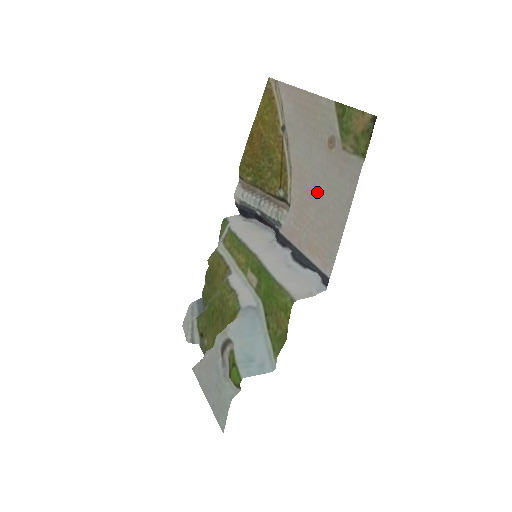
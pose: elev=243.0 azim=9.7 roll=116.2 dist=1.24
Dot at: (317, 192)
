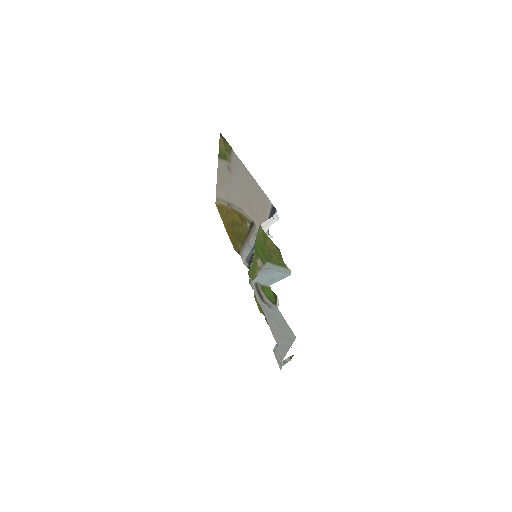
Dot at: (245, 192)
